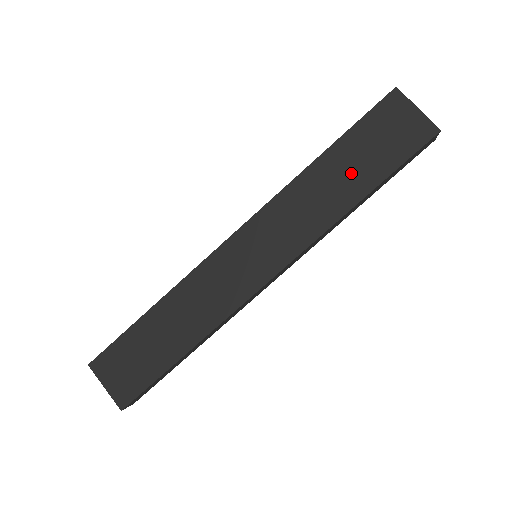
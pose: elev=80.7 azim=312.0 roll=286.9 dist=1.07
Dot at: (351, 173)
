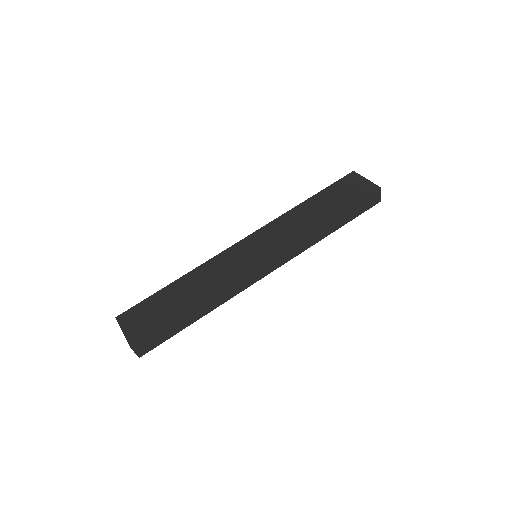
Dot at: (324, 208)
